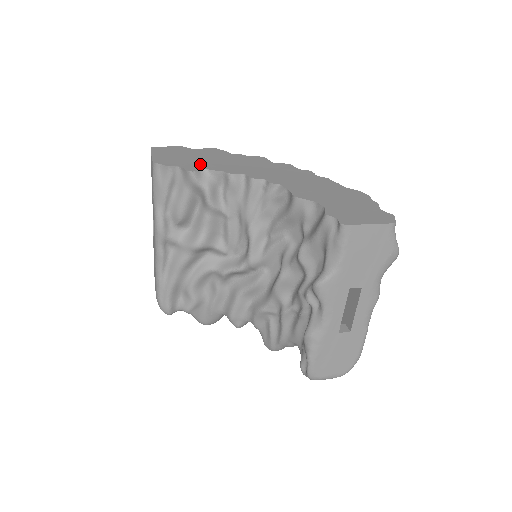
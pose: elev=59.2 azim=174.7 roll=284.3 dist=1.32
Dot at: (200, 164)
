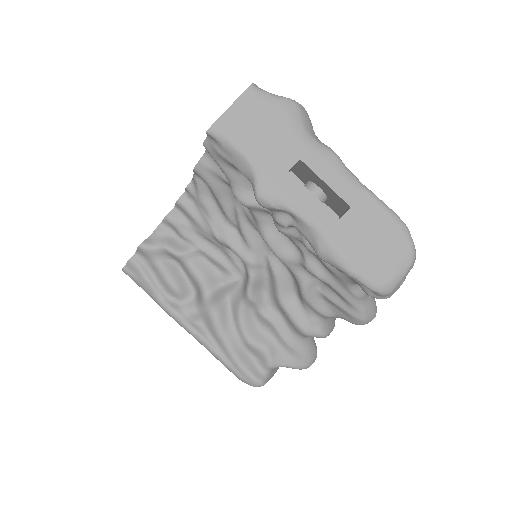
Dot at: occluded
